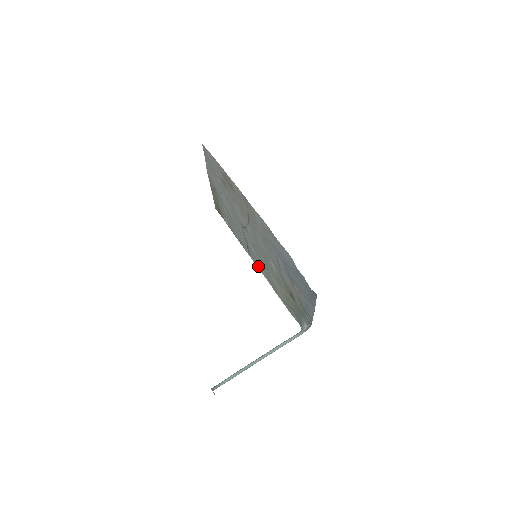
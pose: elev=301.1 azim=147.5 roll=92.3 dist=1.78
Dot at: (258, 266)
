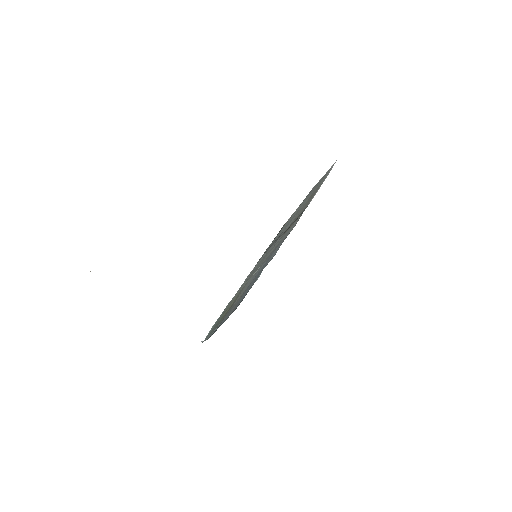
Dot at: occluded
